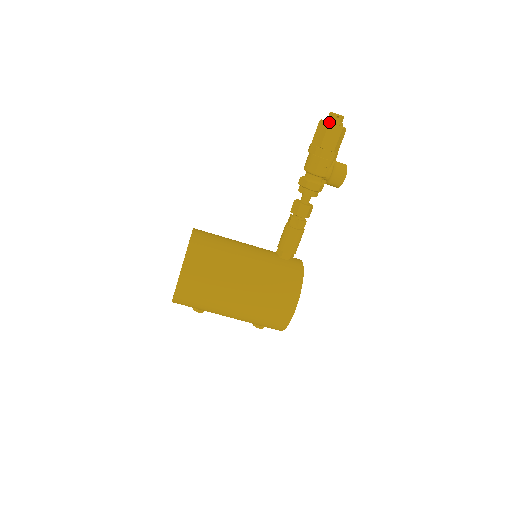
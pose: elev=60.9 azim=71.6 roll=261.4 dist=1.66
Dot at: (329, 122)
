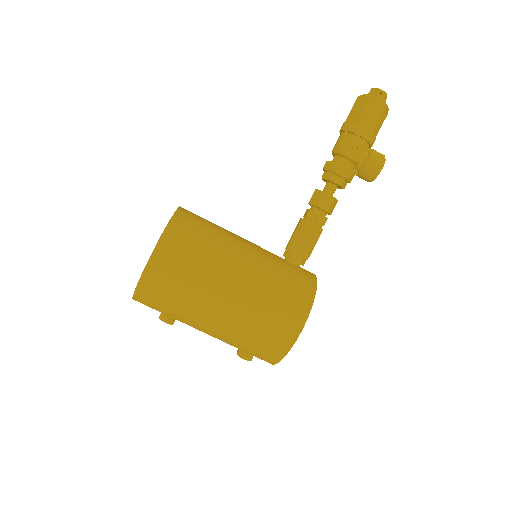
Dot at: (371, 95)
